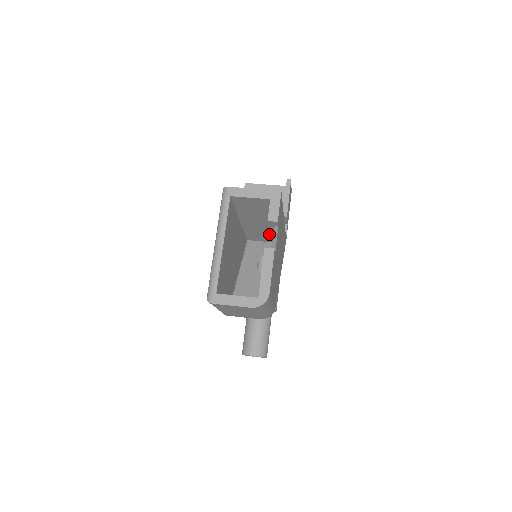
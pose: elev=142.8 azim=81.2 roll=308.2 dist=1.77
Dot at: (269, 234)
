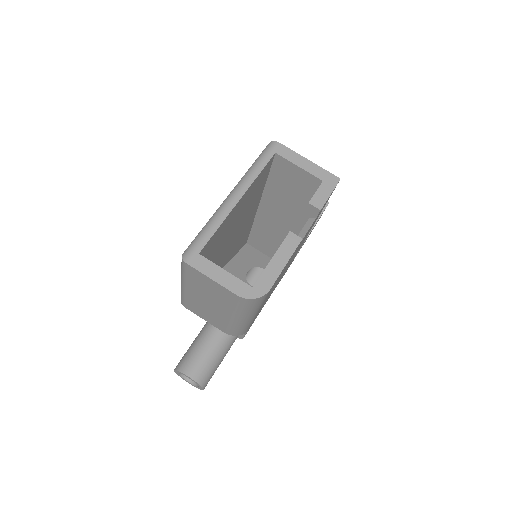
Dot at: (279, 244)
